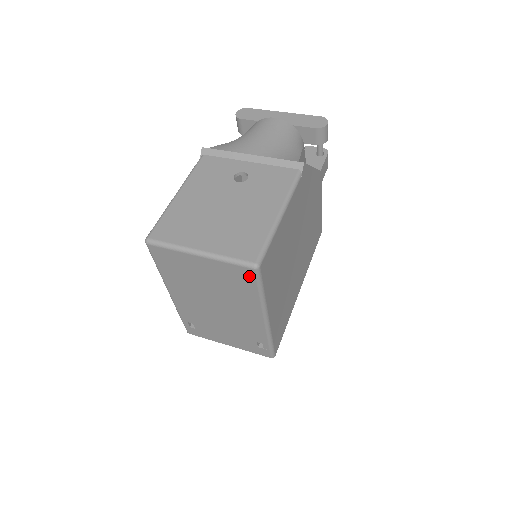
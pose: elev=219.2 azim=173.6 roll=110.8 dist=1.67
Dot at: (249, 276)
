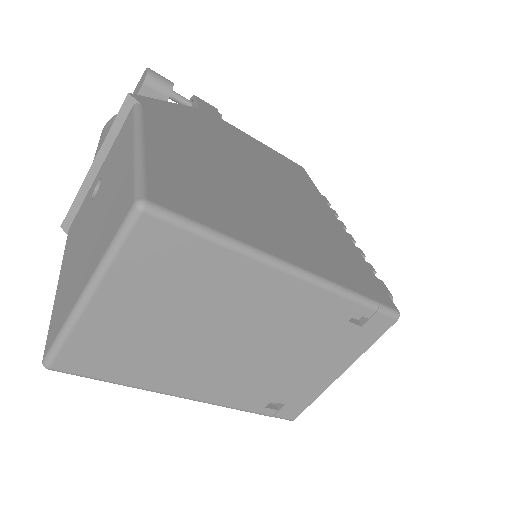
Dot at: (161, 233)
